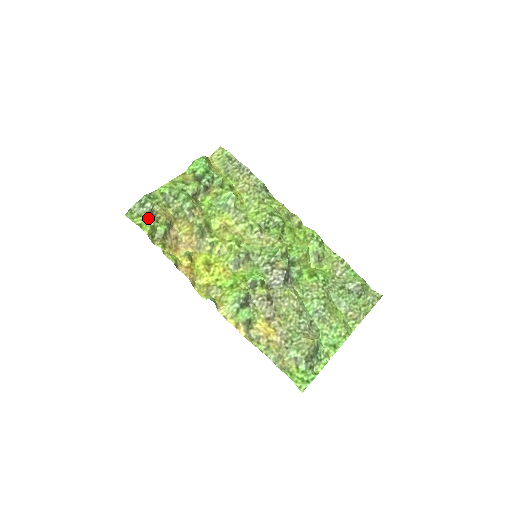
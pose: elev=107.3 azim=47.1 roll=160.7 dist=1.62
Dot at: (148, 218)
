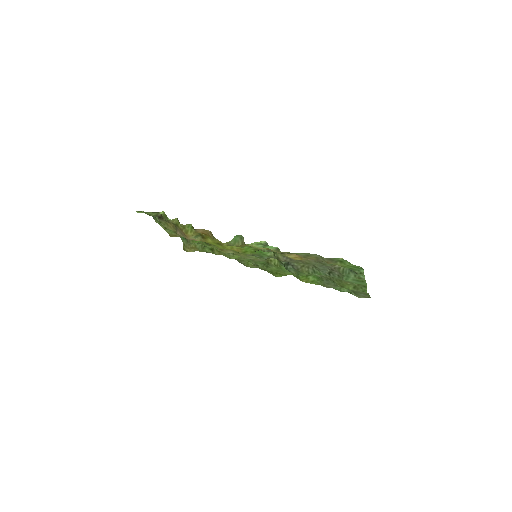
Dot at: occluded
